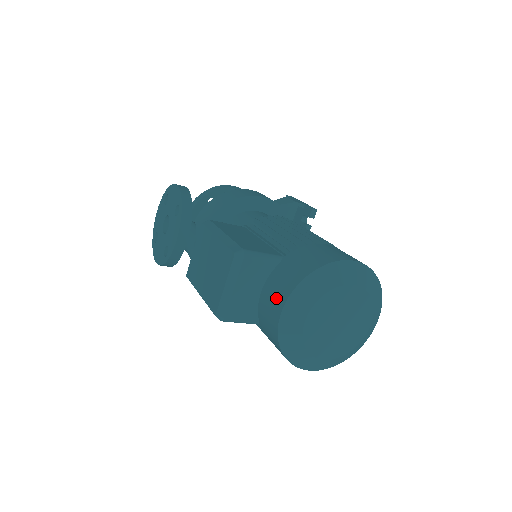
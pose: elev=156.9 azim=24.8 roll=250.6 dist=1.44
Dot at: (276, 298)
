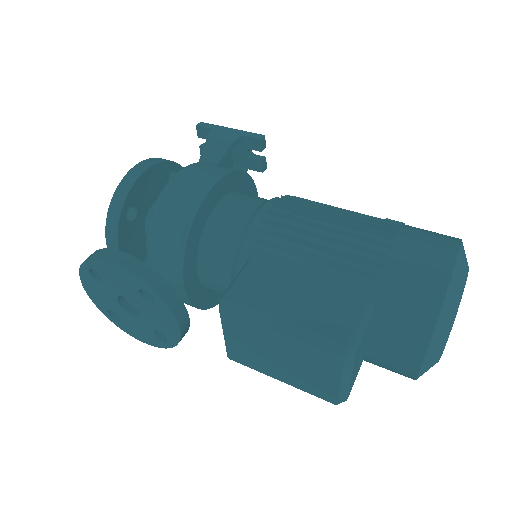
Dot at: (402, 355)
